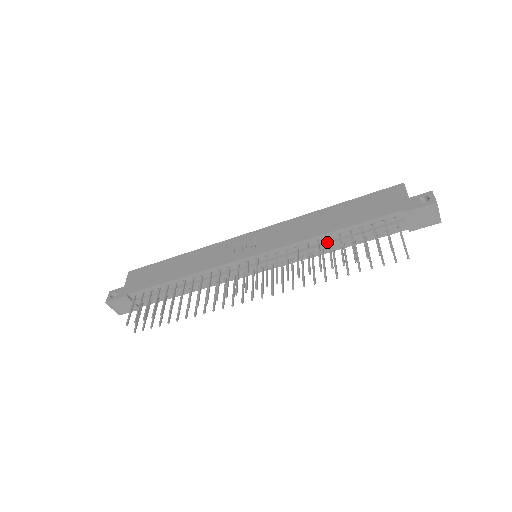
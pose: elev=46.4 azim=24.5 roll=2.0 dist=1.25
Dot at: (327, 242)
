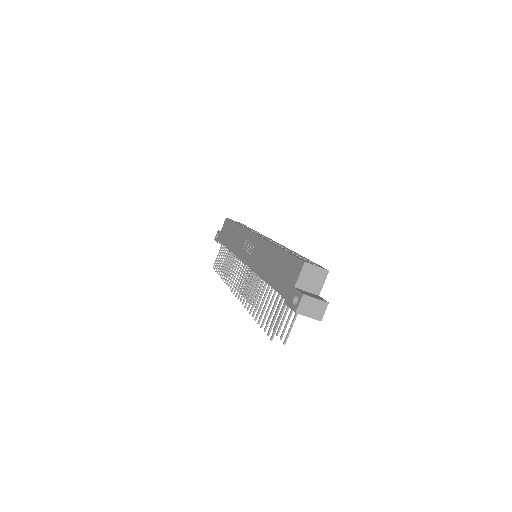
Dot at: occluded
